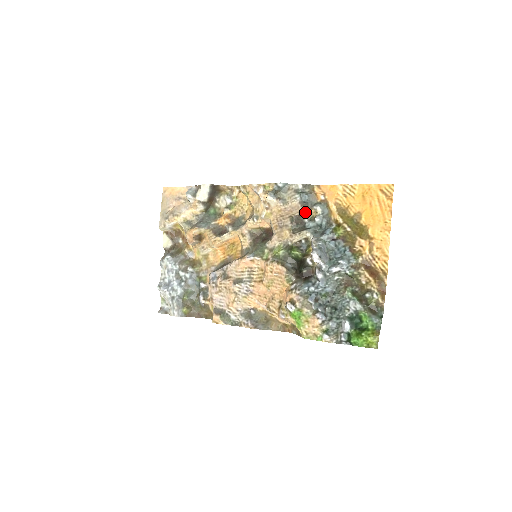
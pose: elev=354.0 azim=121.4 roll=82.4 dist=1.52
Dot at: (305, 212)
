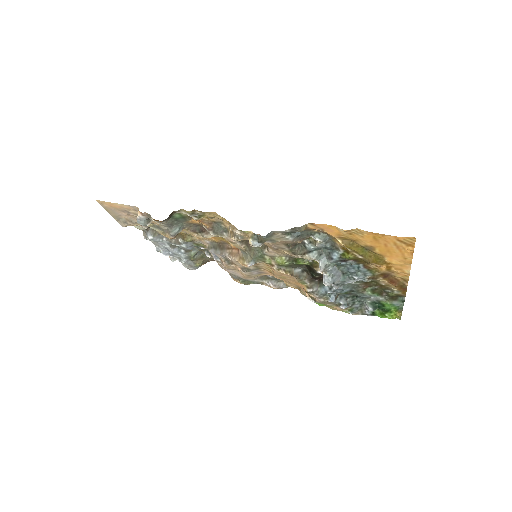
Dot at: (301, 239)
